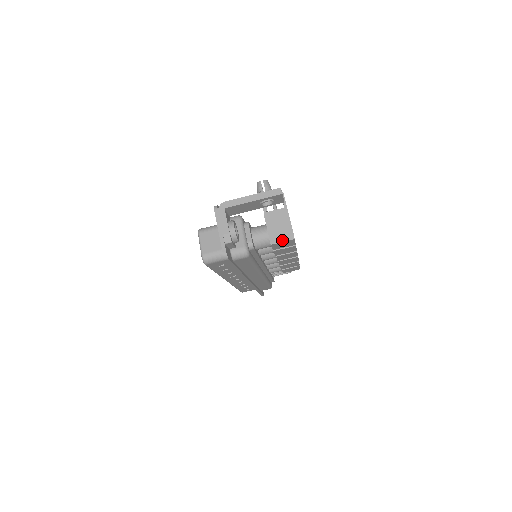
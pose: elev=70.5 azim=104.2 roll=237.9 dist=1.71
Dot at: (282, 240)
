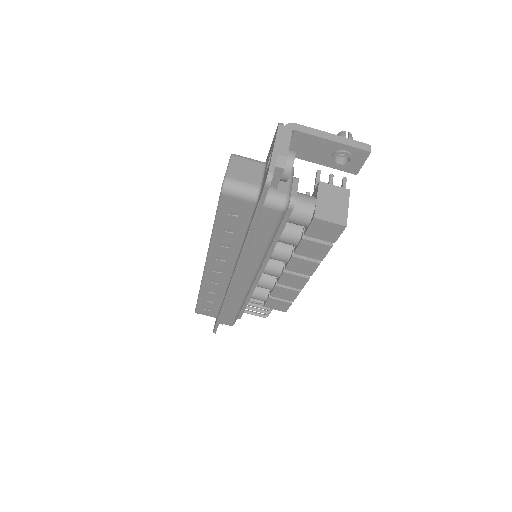
Dot at: (330, 219)
